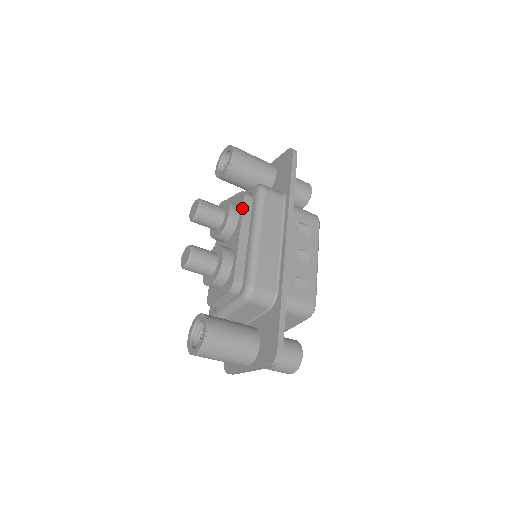
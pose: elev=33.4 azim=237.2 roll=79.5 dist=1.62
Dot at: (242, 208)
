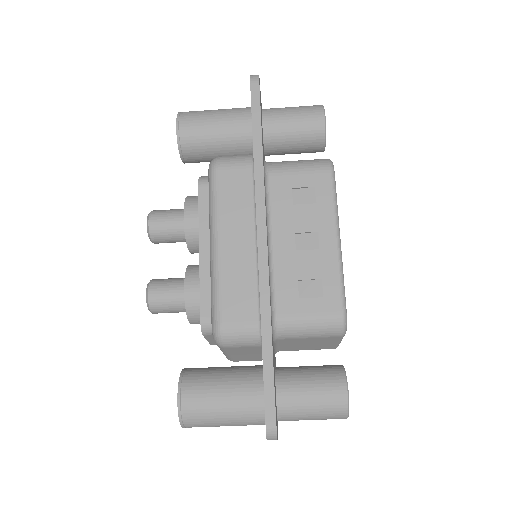
Dot at: (198, 205)
